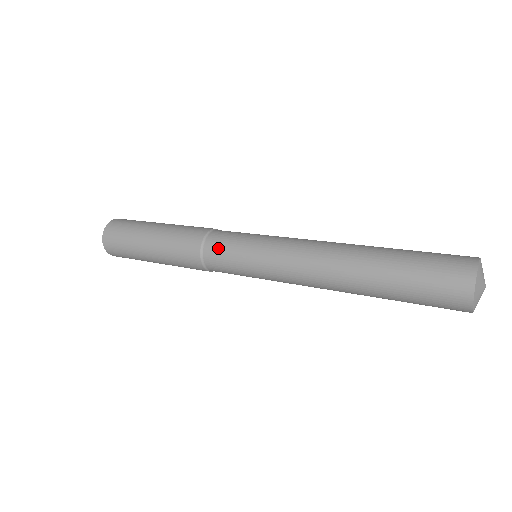
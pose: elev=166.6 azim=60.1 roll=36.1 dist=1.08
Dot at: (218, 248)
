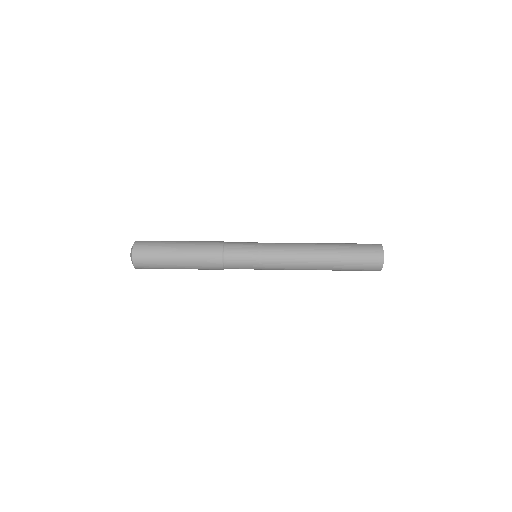
Dot at: (235, 251)
